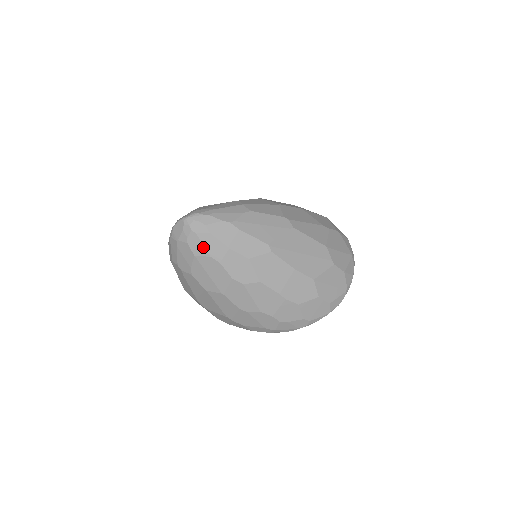
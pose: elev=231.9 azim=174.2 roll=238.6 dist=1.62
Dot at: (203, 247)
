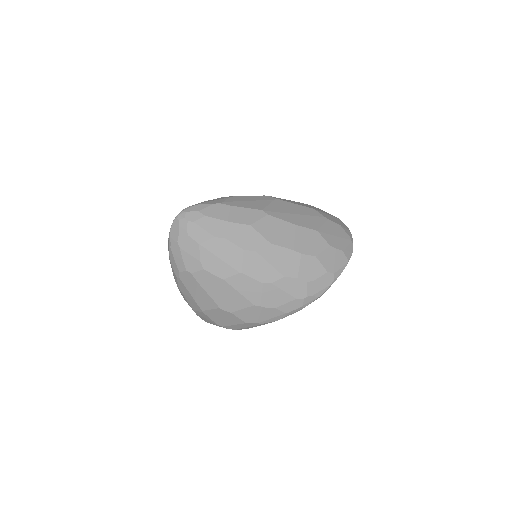
Dot at: (204, 231)
